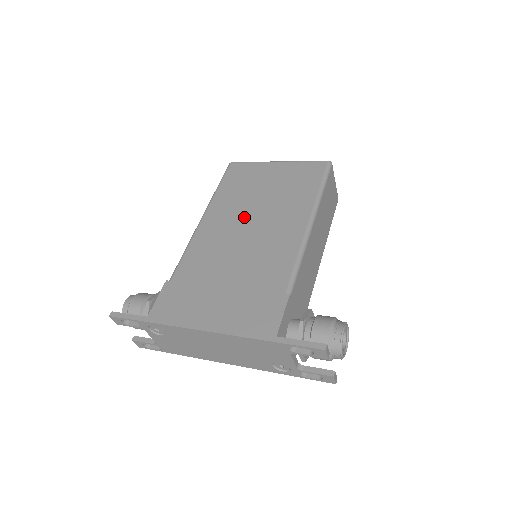
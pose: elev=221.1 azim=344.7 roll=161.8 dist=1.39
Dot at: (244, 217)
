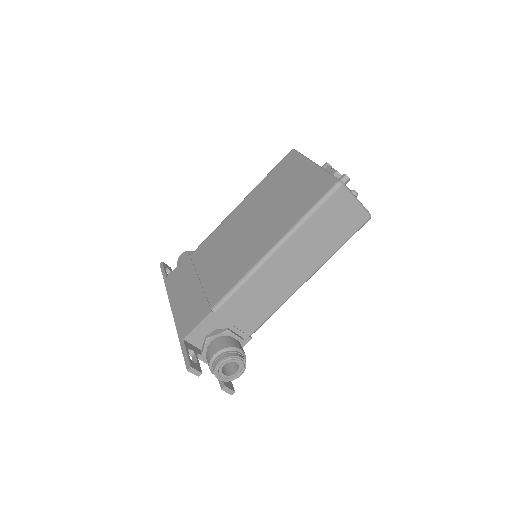
Dot at: (251, 219)
